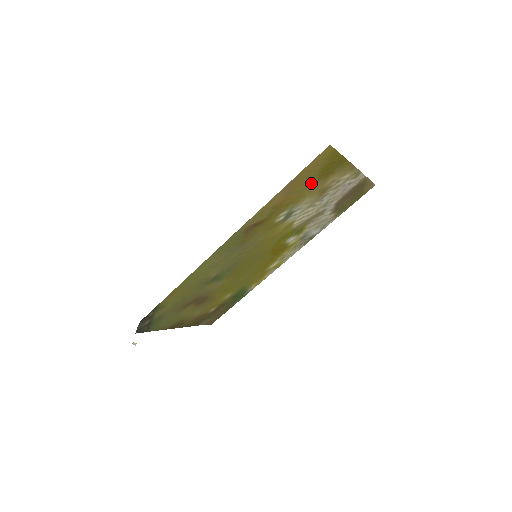
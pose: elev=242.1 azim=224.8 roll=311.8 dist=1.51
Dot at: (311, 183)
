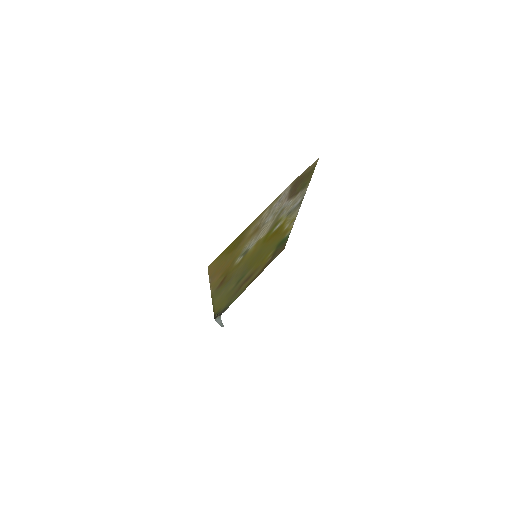
Dot at: (232, 253)
